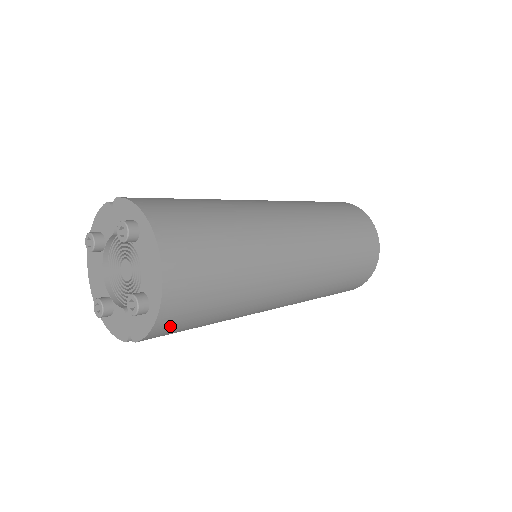
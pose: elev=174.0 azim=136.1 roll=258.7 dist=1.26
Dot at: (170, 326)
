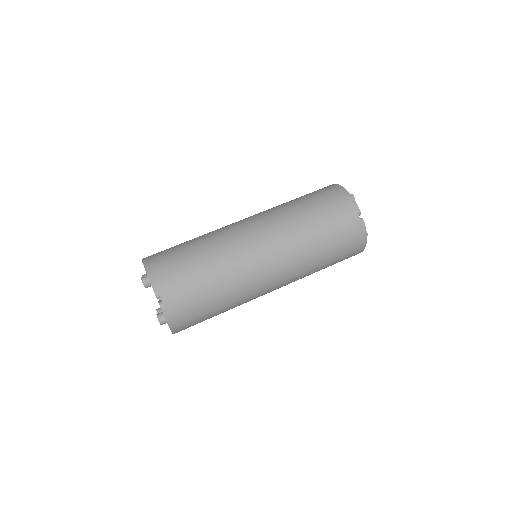
Dot at: occluded
